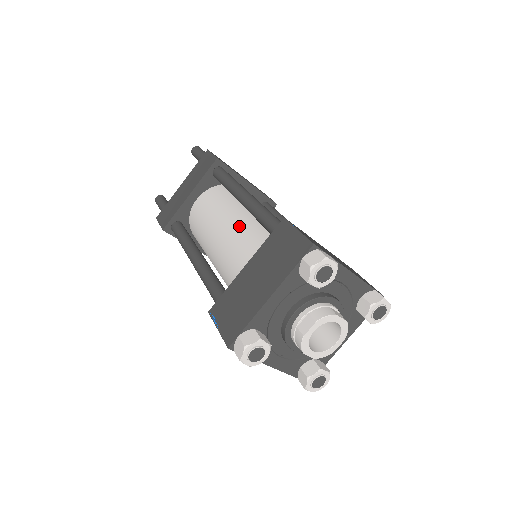
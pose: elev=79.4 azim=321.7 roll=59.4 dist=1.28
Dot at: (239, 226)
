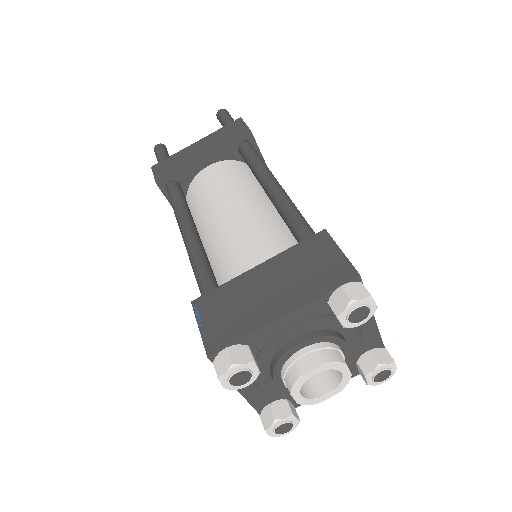
Dot at: (256, 216)
